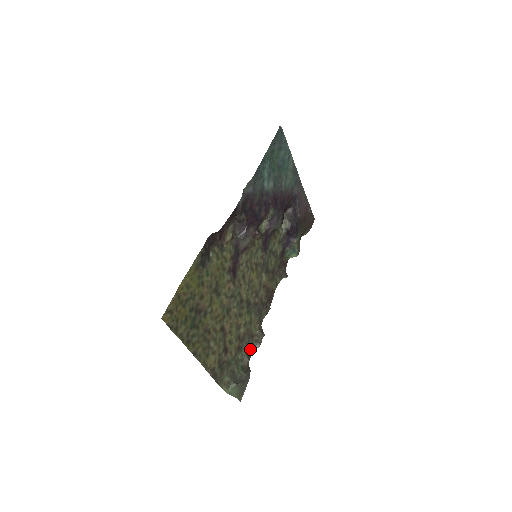
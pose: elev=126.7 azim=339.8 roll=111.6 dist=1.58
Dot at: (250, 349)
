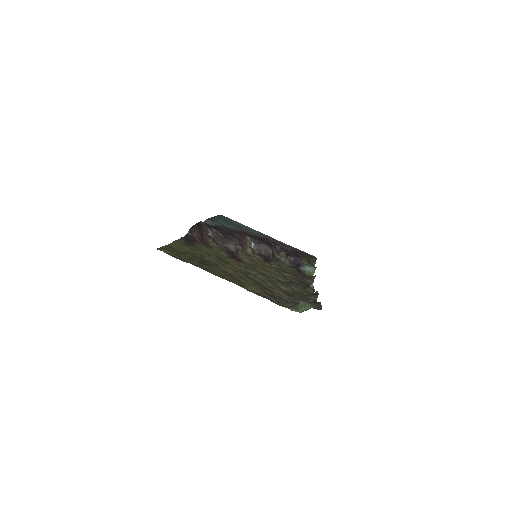
Dot at: occluded
